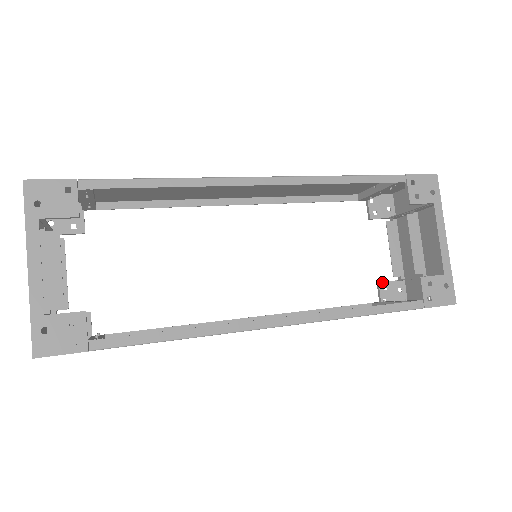
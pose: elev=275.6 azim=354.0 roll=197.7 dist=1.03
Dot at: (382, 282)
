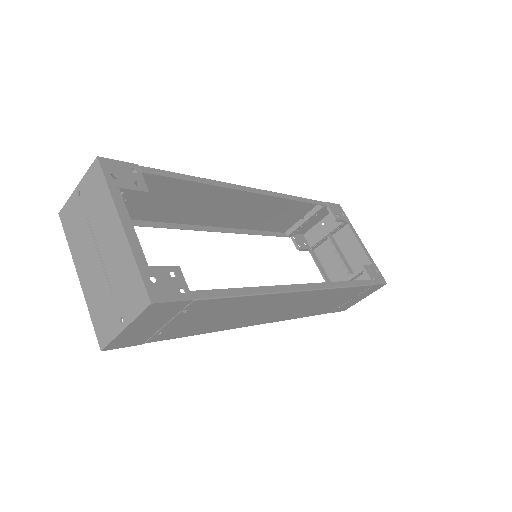
Dot at: occluded
